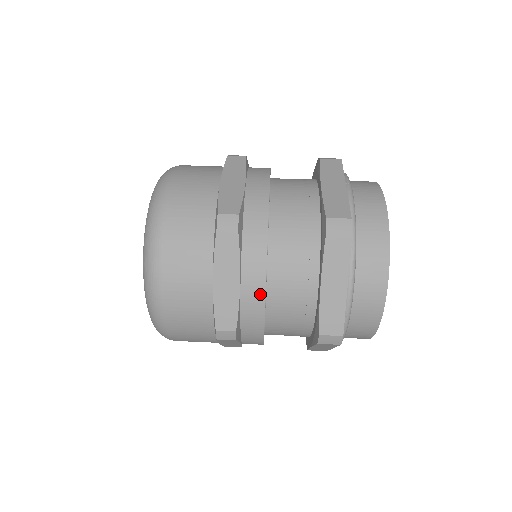
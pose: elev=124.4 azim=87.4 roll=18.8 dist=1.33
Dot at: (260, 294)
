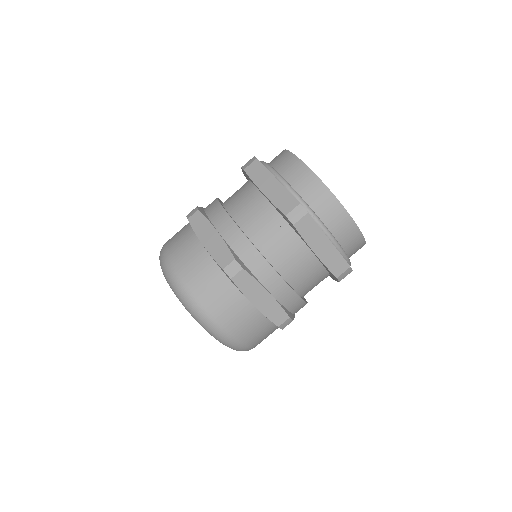
Dot at: (285, 288)
